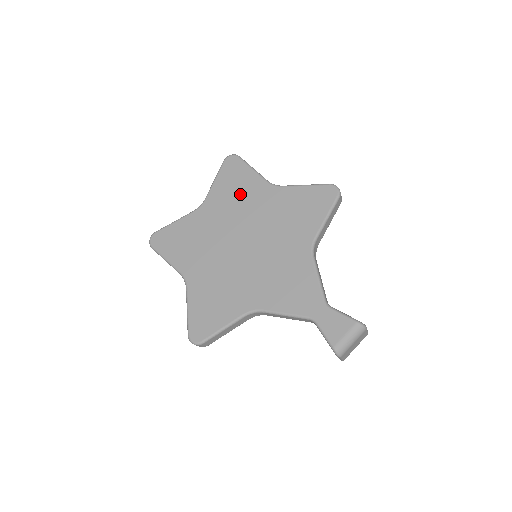
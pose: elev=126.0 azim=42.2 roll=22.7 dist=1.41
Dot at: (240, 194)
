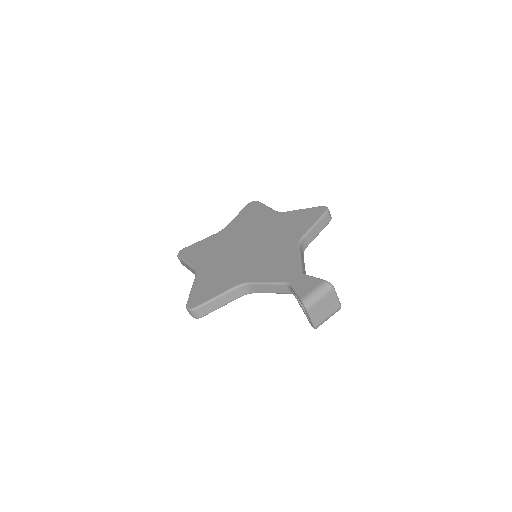
Dot at: (253, 220)
